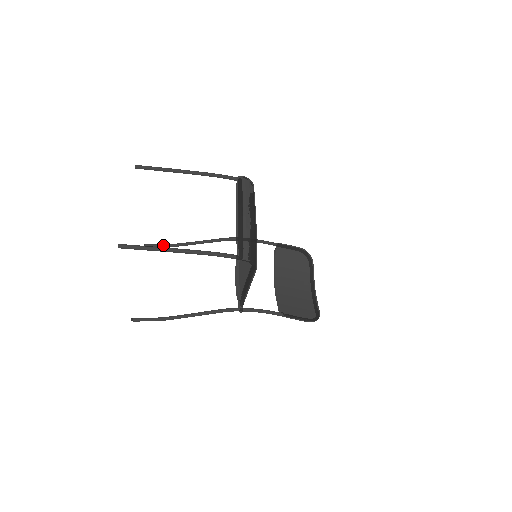
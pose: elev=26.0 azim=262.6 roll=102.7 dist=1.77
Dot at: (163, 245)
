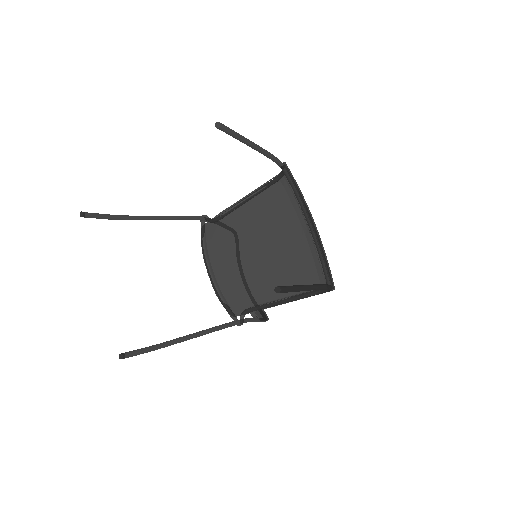
Dot at: (110, 217)
